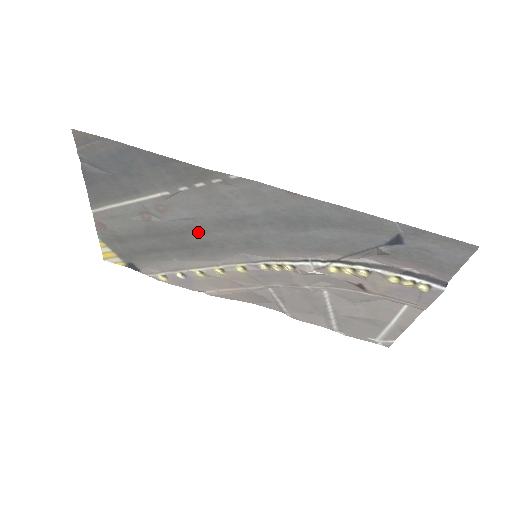
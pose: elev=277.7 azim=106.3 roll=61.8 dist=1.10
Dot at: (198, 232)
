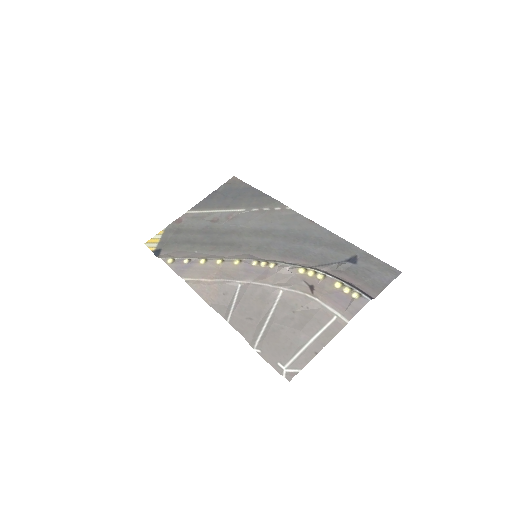
Dot at: (235, 235)
